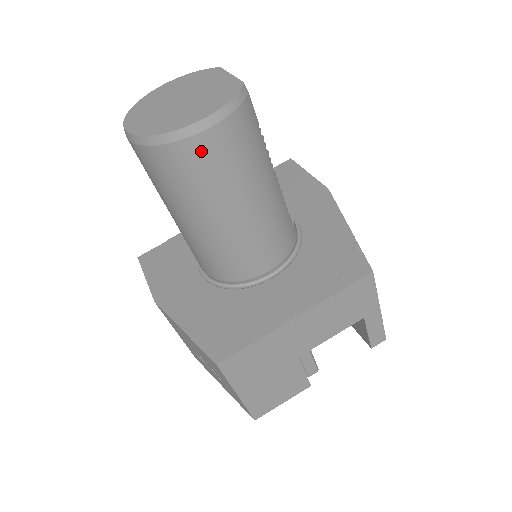
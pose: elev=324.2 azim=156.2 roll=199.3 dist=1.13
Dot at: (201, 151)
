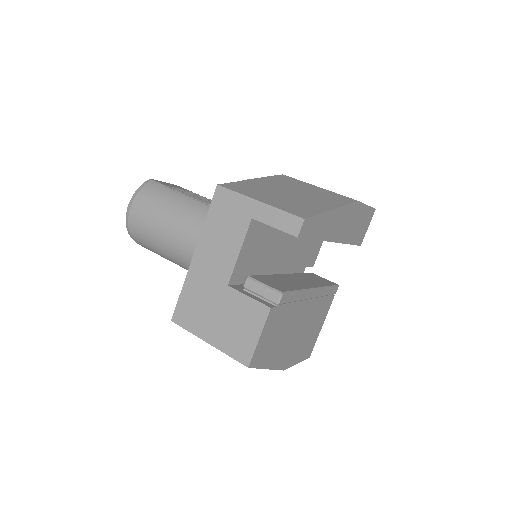
Dot at: (136, 219)
